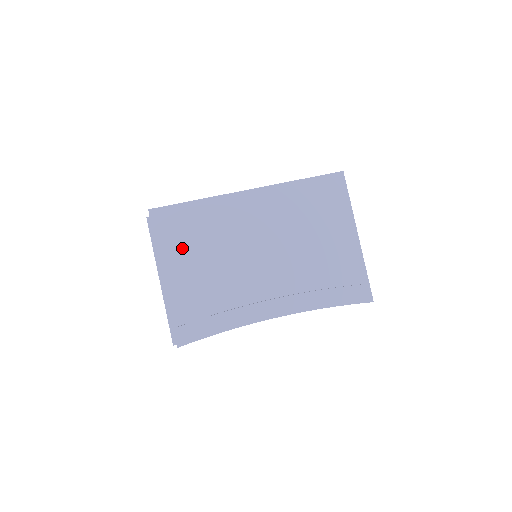
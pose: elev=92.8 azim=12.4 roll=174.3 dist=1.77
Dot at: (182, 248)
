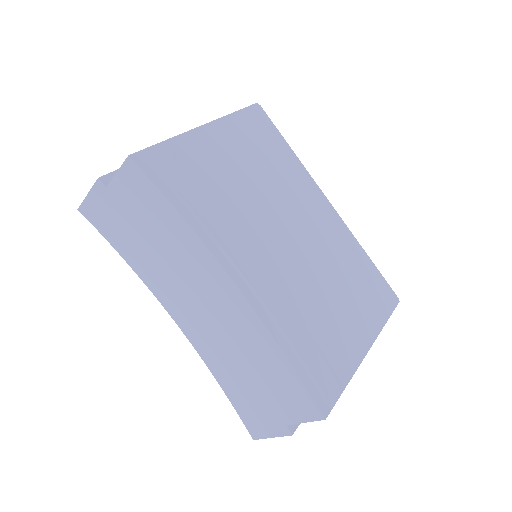
Dot at: (246, 141)
